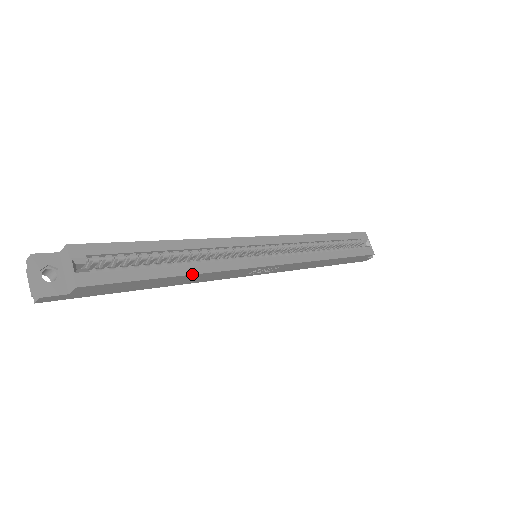
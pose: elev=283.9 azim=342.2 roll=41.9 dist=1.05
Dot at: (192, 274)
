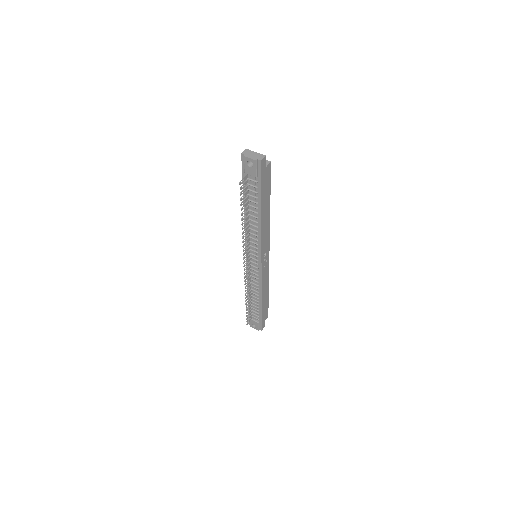
Dot at: occluded
